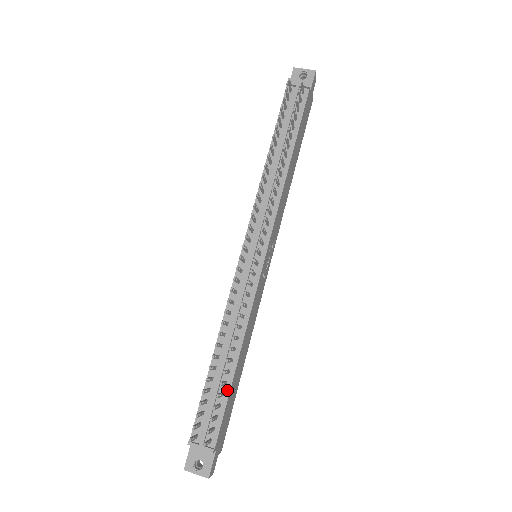
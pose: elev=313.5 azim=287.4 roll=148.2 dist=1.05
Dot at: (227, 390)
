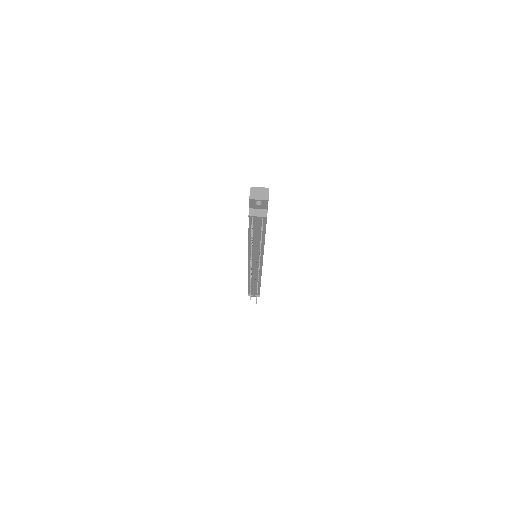
Dot at: (259, 288)
